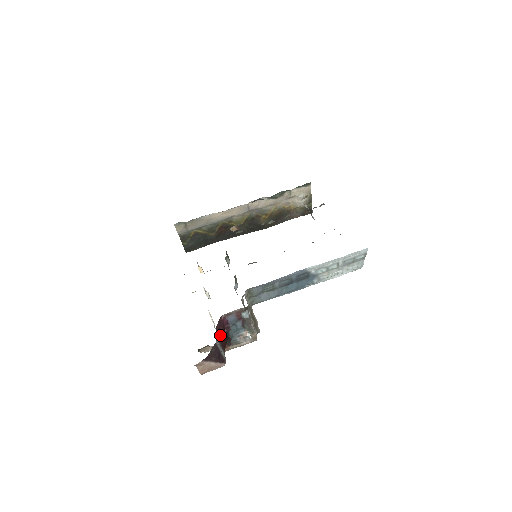
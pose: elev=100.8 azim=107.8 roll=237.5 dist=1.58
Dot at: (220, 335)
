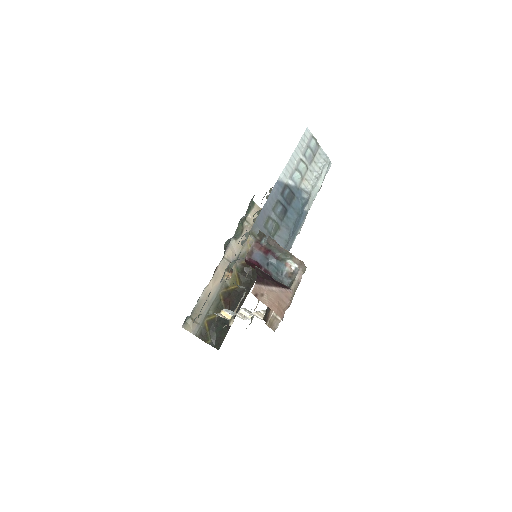
Dot at: occluded
